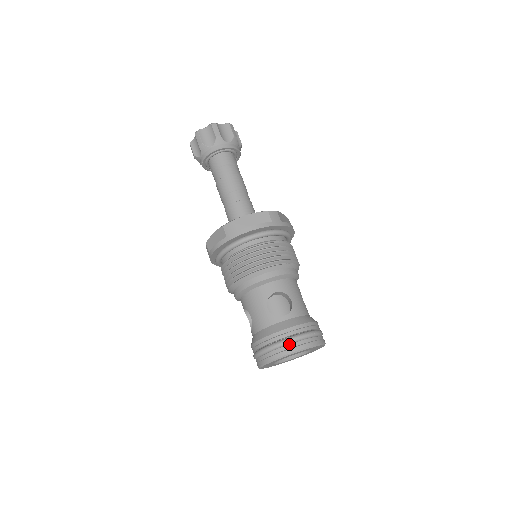
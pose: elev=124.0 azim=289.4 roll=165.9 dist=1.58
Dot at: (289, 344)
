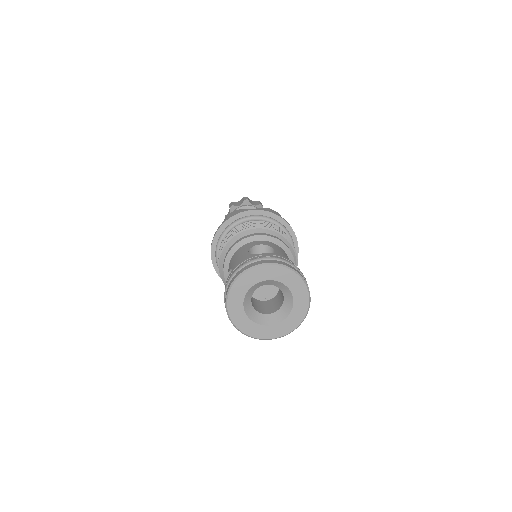
Dot at: occluded
